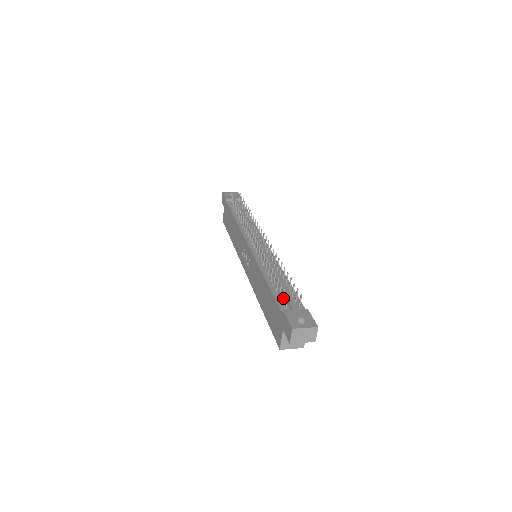
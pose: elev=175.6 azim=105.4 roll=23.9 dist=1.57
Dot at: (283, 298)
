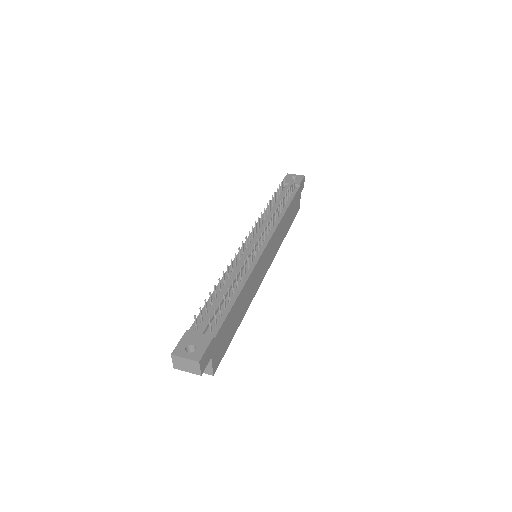
Dot at: (201, 316)
